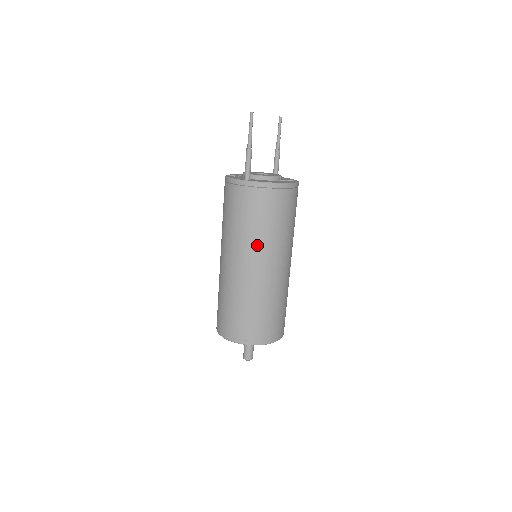
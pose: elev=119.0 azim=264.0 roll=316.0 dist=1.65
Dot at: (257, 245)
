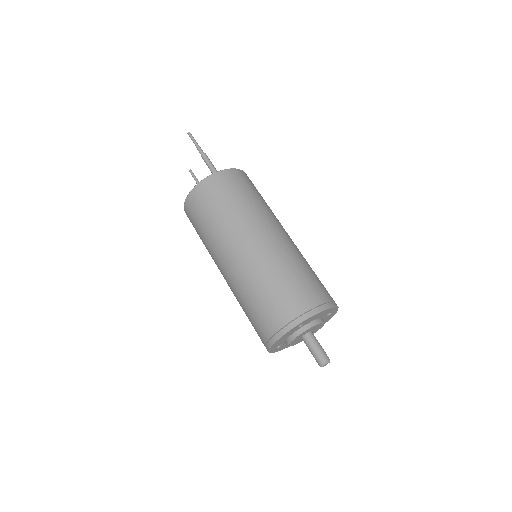
Dot at: (264, 214)
